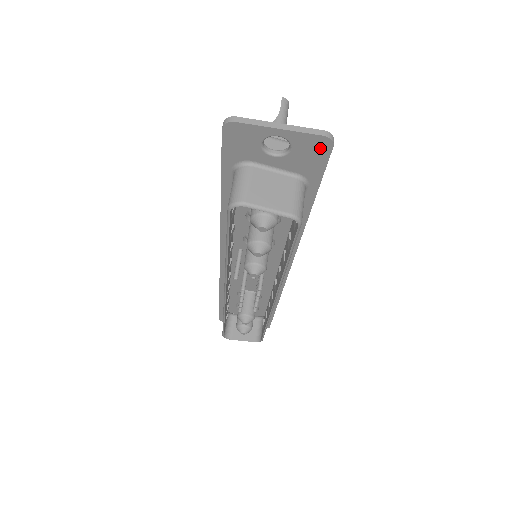
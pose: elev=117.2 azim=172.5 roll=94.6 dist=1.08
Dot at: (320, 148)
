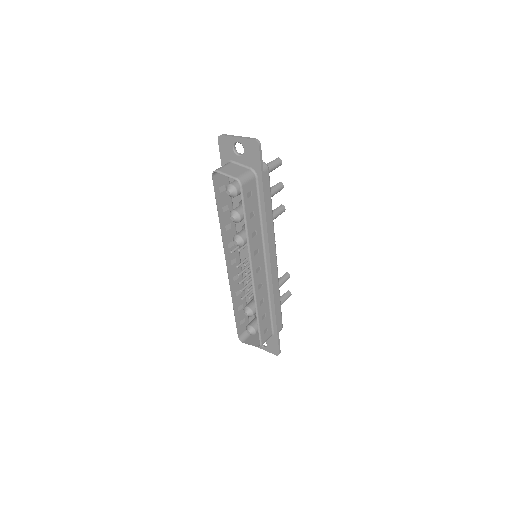
Dot at: (254, 148)
